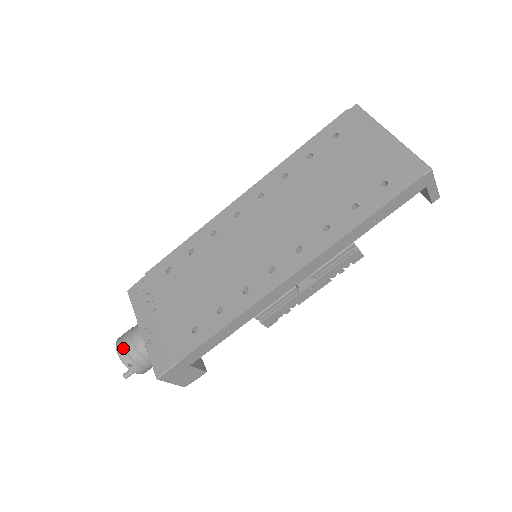
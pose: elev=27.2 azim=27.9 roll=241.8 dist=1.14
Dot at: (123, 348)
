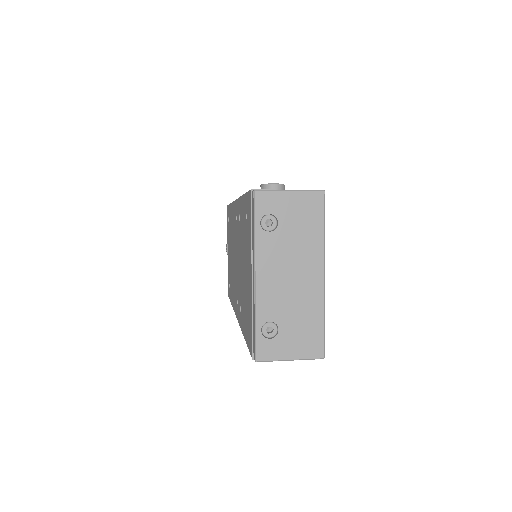
Dot at: (226, 251)
